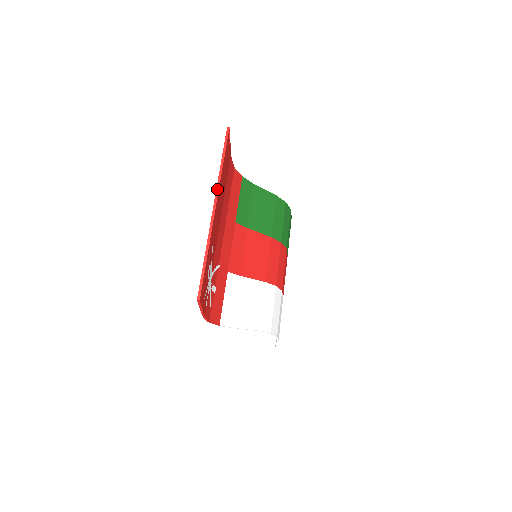
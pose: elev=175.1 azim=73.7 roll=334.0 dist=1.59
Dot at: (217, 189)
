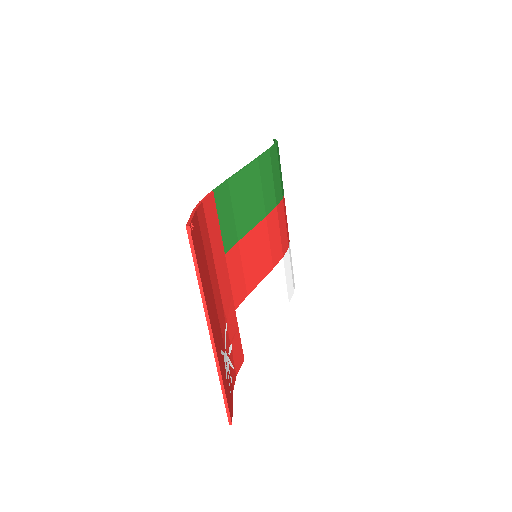
Dot at: (206, 315)
